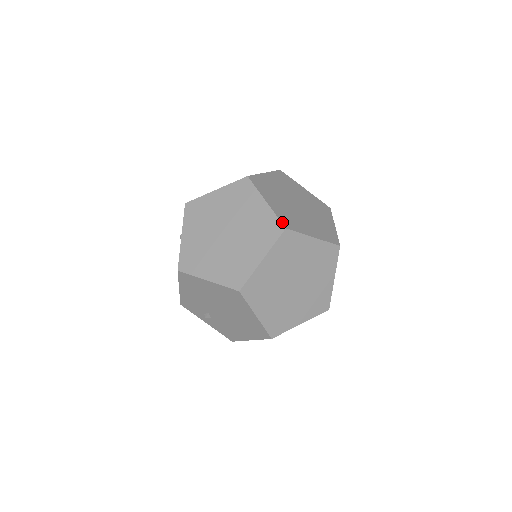
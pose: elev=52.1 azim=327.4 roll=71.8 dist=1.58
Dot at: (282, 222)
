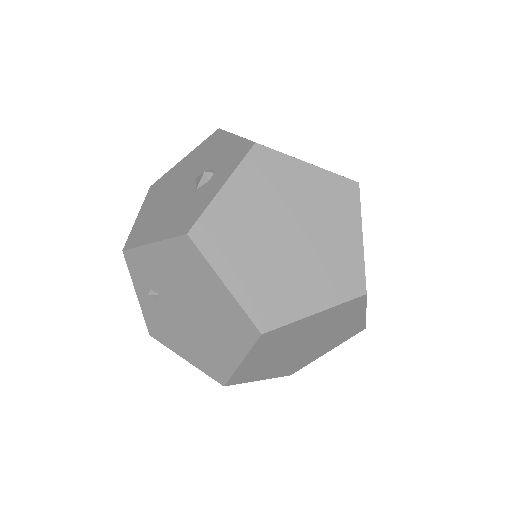
Dot at: occluded
